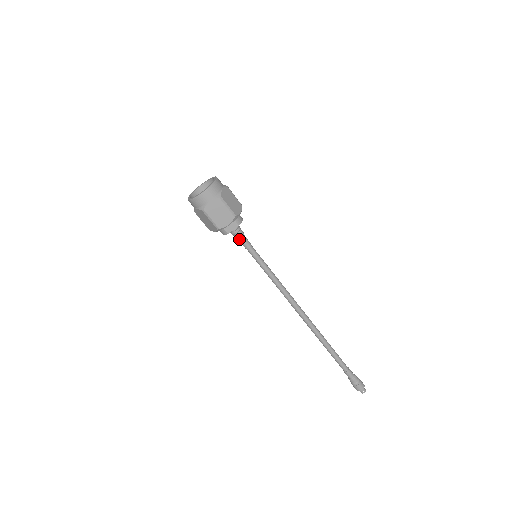
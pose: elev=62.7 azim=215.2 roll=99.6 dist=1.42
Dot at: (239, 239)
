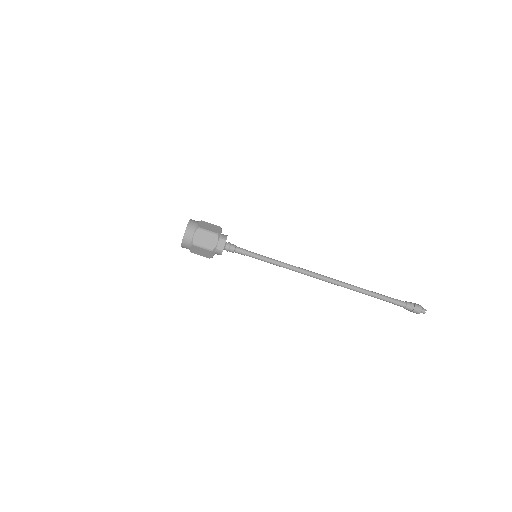
Dot at: (235, 251)
